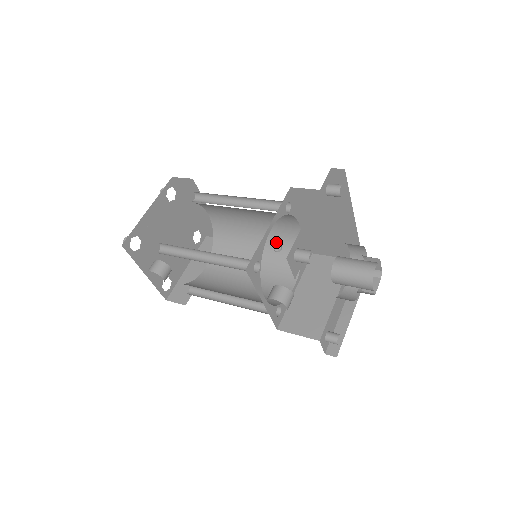
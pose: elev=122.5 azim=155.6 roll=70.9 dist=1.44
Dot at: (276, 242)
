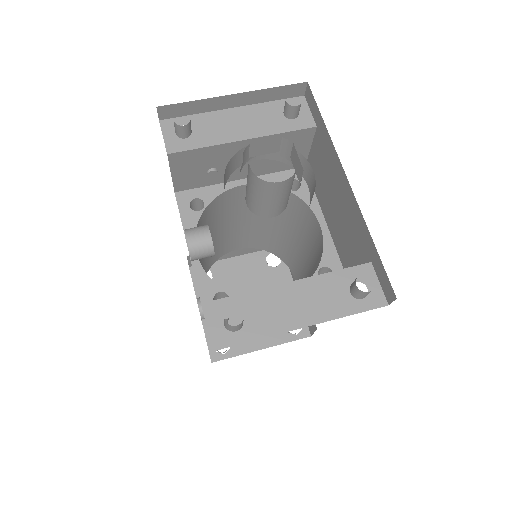
Dot at: (313, 273)
